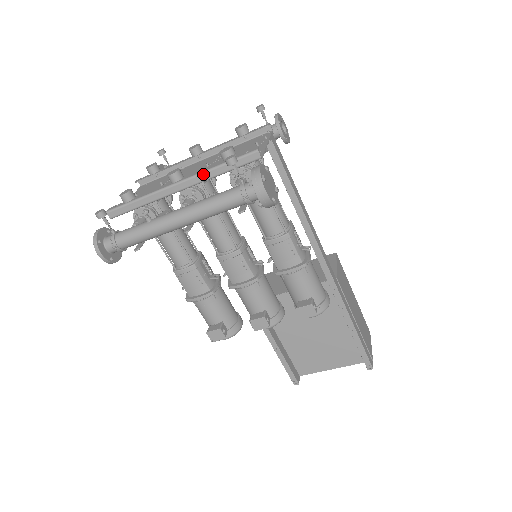
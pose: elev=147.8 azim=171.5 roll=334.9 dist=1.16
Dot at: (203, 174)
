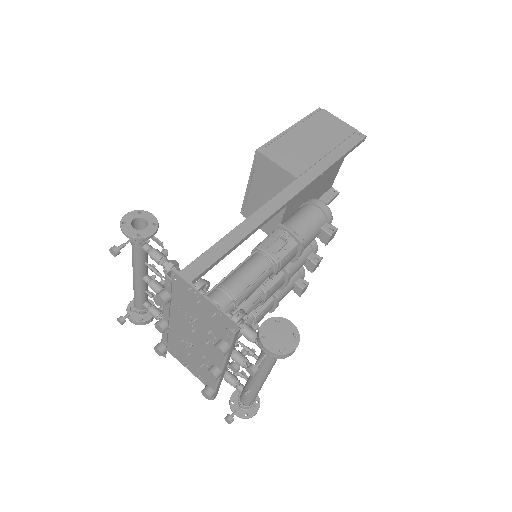
Dot at: (227, 360)
